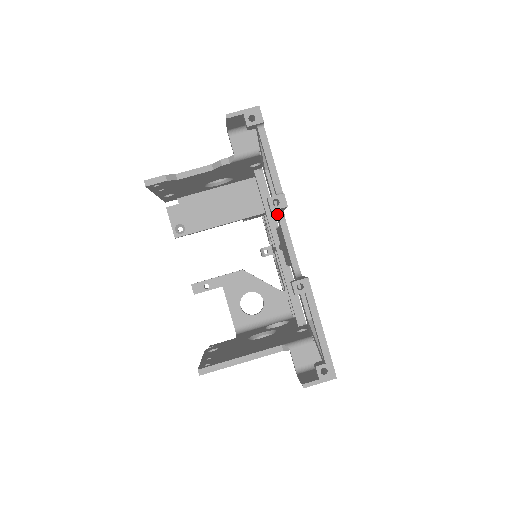
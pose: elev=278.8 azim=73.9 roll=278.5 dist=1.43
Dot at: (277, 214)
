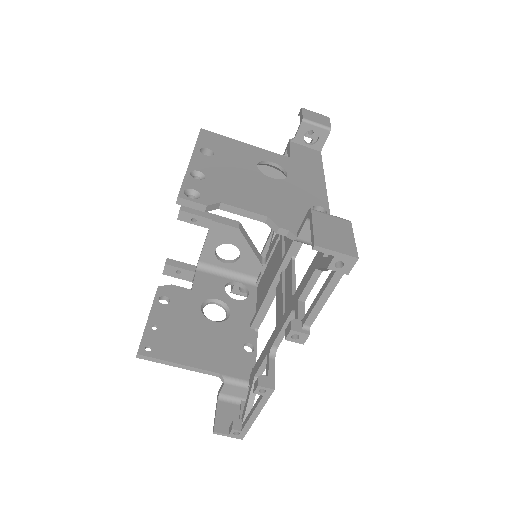
Dot at: (294, 305)
